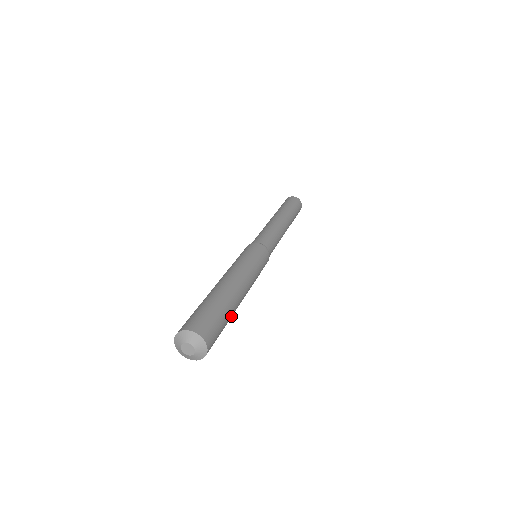
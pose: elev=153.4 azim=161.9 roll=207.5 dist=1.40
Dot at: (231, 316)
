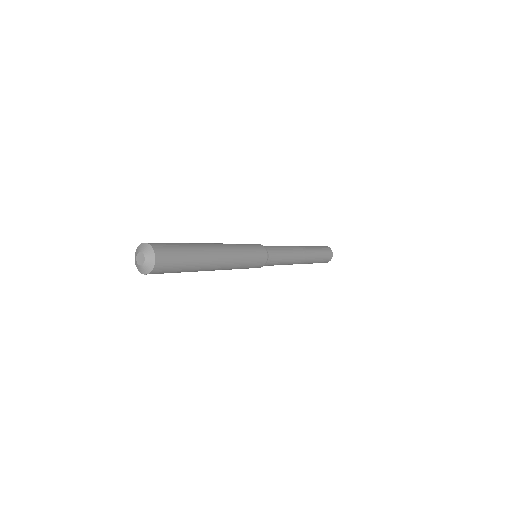
Dot at: (194, 269)
